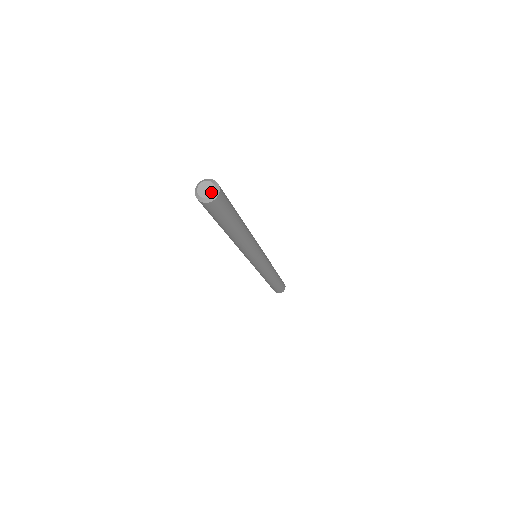
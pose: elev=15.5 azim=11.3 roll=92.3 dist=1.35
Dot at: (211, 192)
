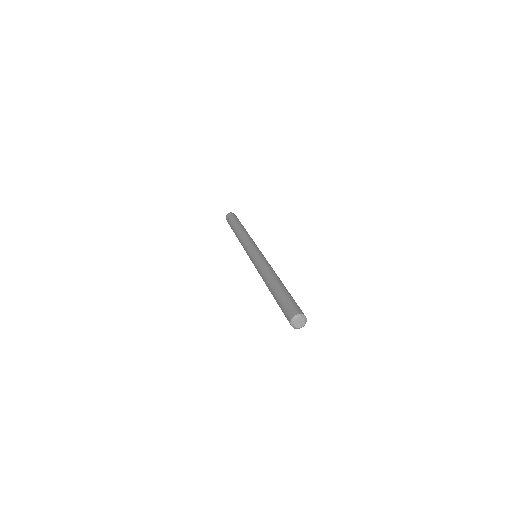
Dot at: (304, 323)
